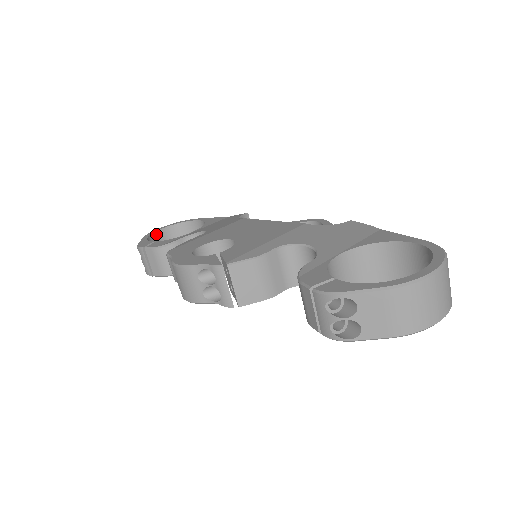
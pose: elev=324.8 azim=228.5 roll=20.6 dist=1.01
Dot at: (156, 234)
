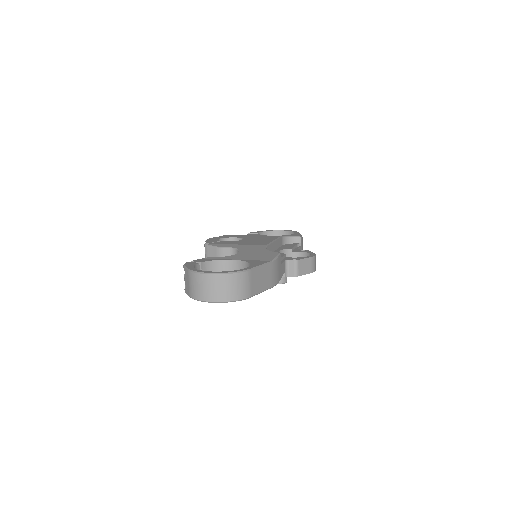
Dot at: (275, 232)
